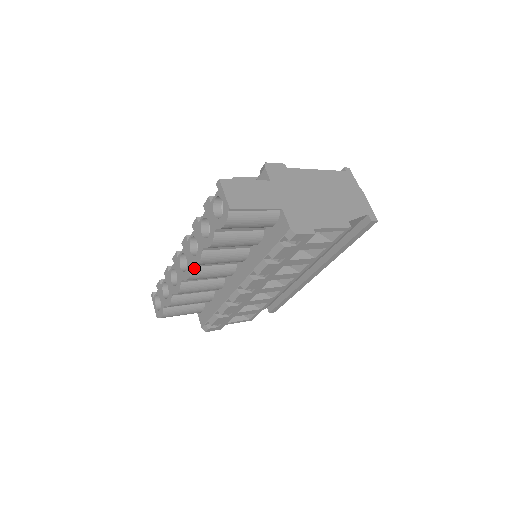
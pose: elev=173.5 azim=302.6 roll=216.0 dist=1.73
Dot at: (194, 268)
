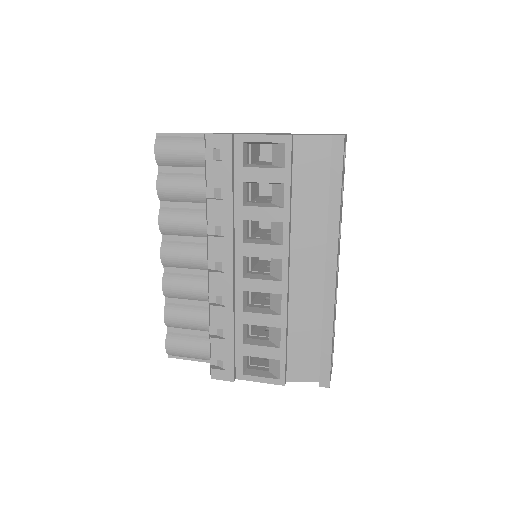
Dot at: (166, 242)
